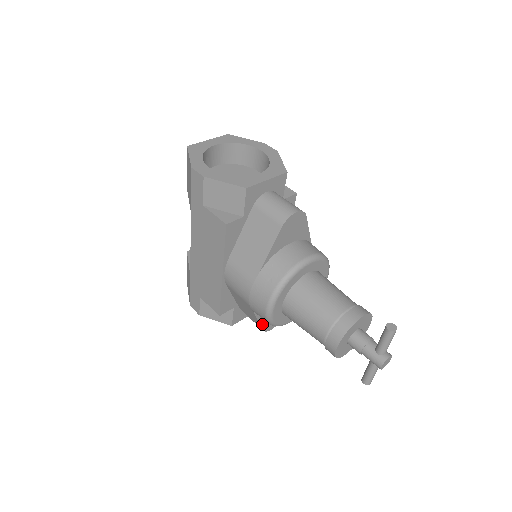
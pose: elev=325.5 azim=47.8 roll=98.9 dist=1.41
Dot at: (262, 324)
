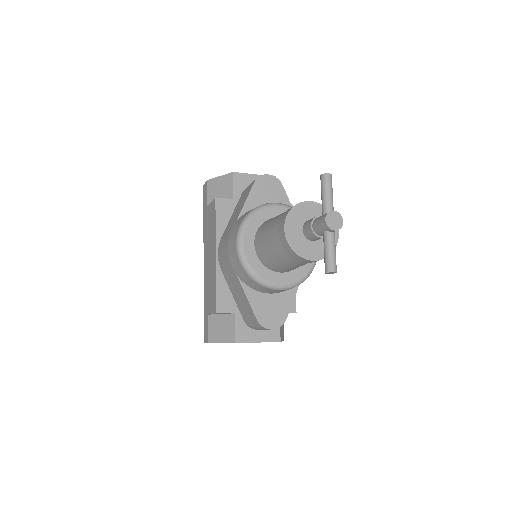
Dot at: (254, 308)
